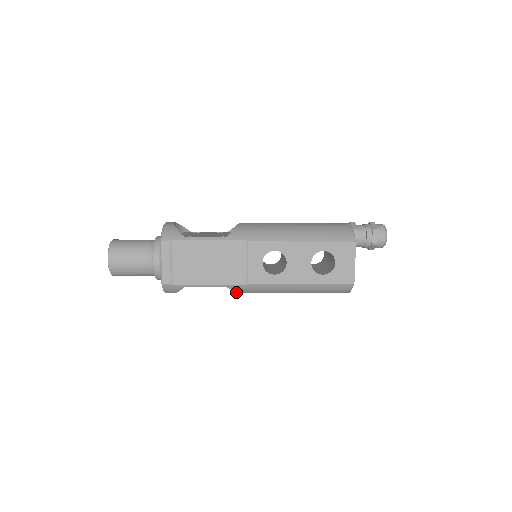
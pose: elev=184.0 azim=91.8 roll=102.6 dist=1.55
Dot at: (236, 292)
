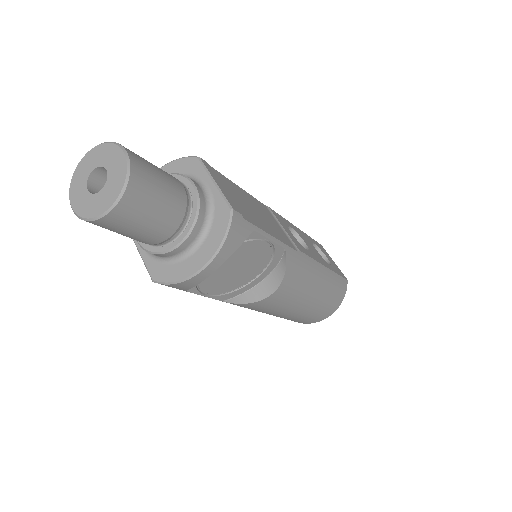
Dot at: (284, 273)
